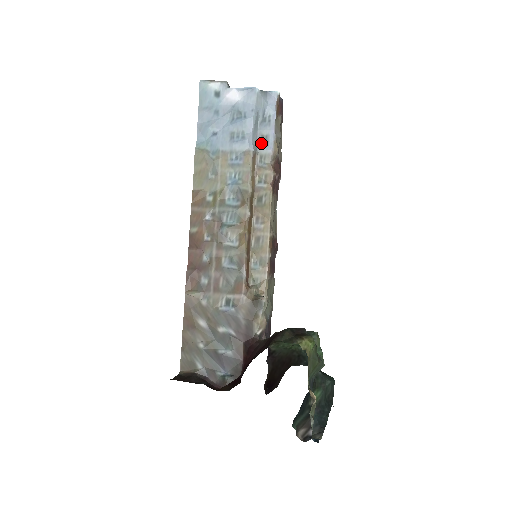
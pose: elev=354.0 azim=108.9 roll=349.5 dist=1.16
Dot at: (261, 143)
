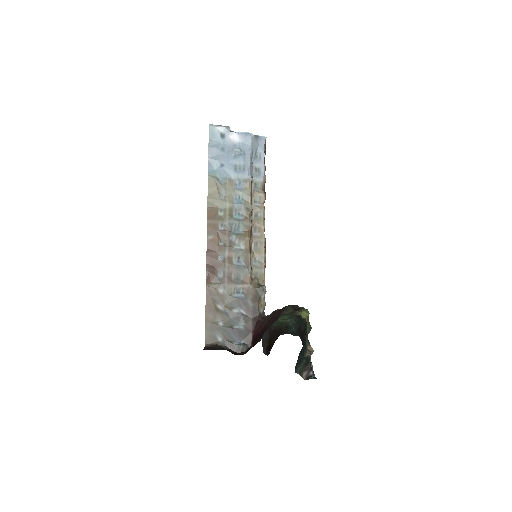
Dot at: (255, 173)
